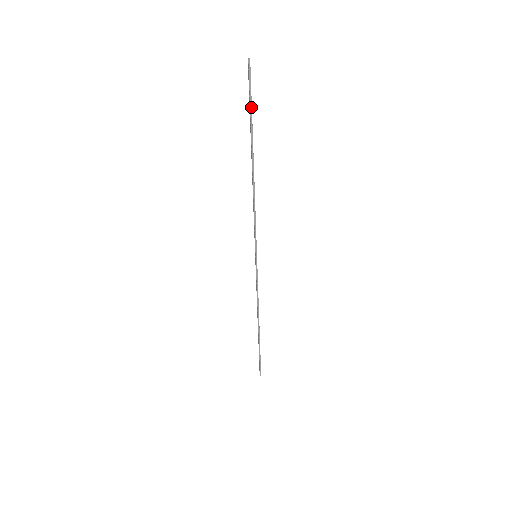
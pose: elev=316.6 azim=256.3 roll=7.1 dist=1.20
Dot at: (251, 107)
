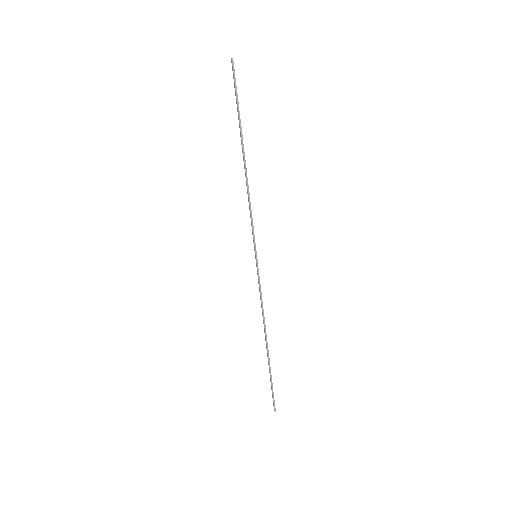
Dot at: occluded
